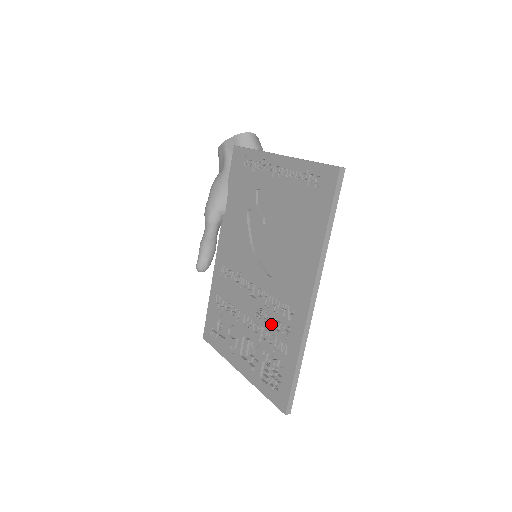
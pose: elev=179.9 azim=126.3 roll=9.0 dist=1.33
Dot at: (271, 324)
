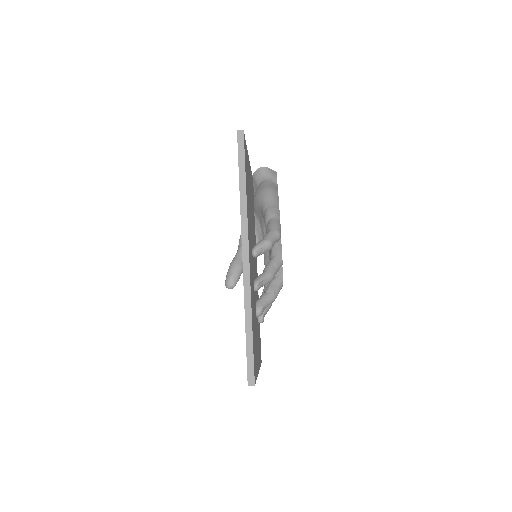
Dot at: occluded
